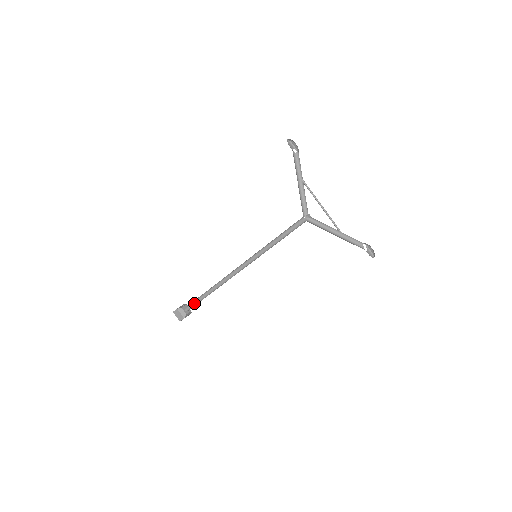
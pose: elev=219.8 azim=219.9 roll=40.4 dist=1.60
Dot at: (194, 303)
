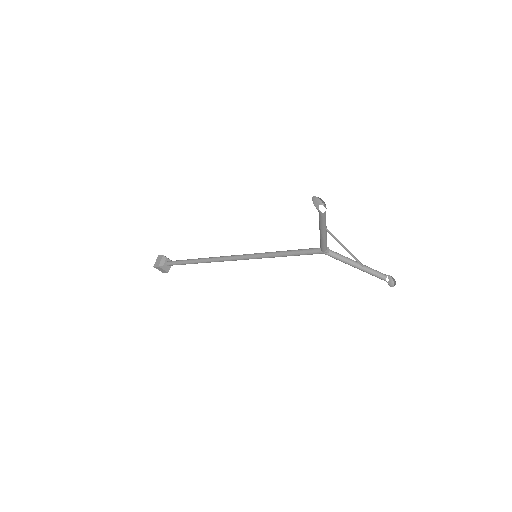
Dot at: occluded
